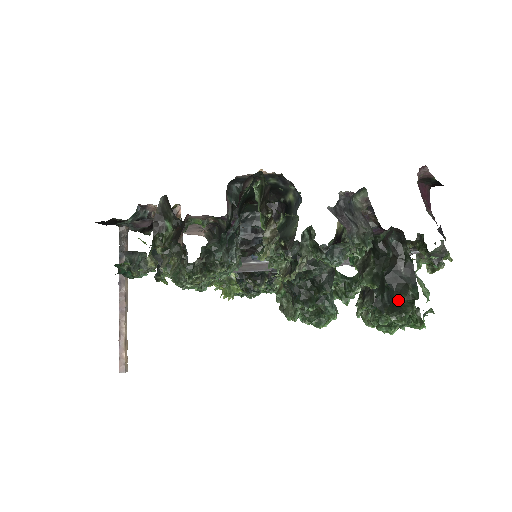
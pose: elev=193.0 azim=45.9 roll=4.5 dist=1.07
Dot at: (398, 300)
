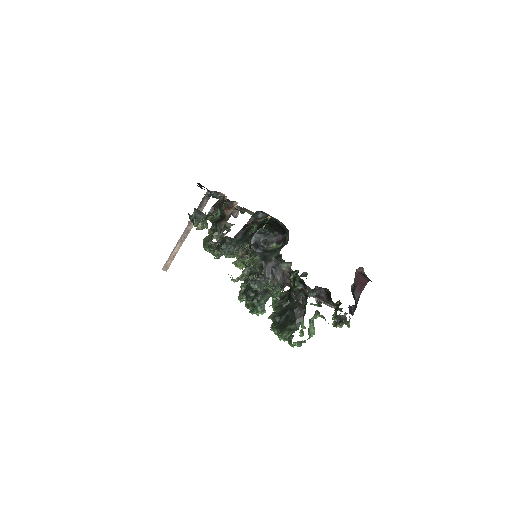
Dot at: (286, 325)
